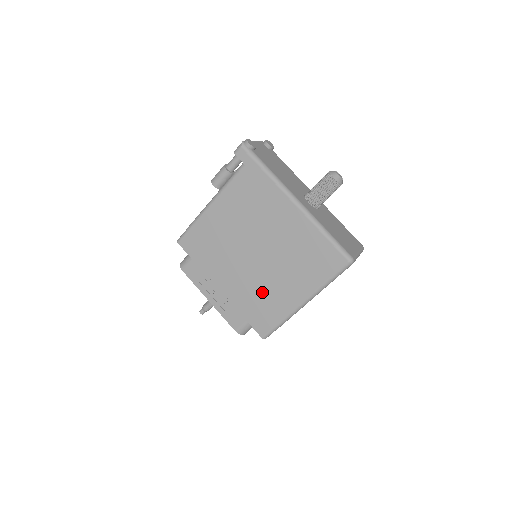
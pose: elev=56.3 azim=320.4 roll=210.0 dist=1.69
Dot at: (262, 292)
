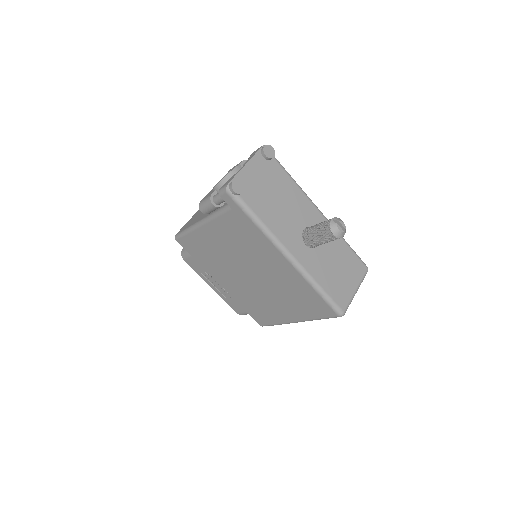
Dot at: (258, 302)
